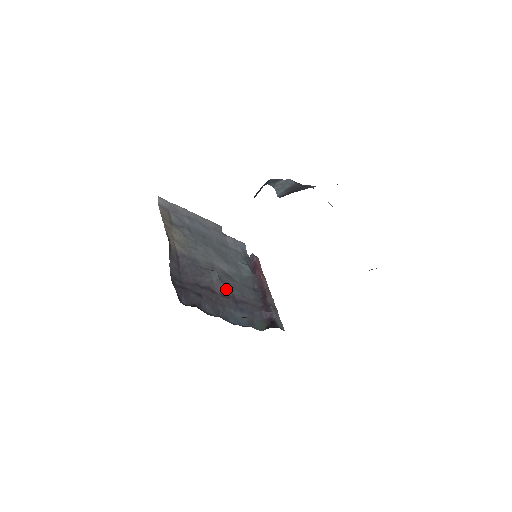
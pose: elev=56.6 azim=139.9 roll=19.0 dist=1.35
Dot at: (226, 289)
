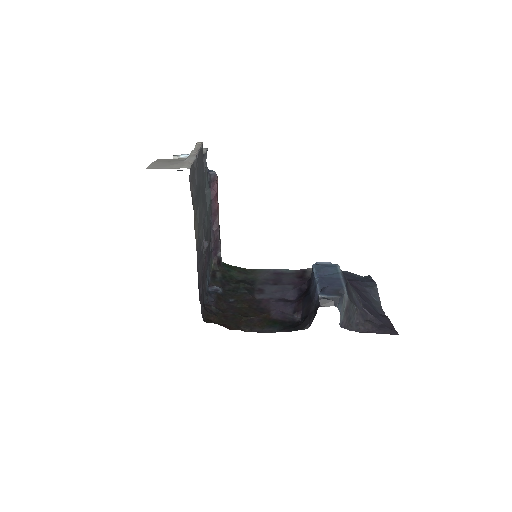
Dot at: (206, 251)
